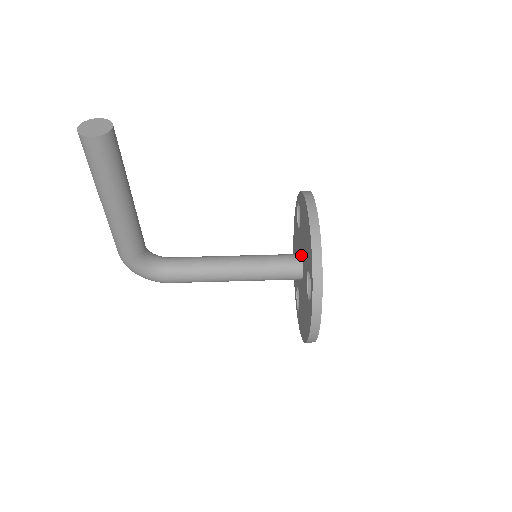
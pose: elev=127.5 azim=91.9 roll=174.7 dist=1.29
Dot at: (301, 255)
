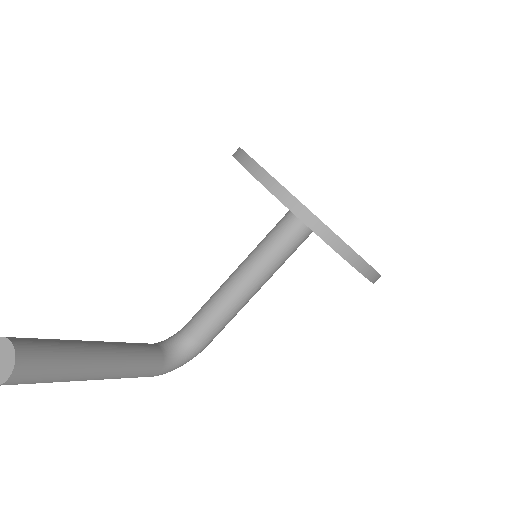
Dot at: occluded
